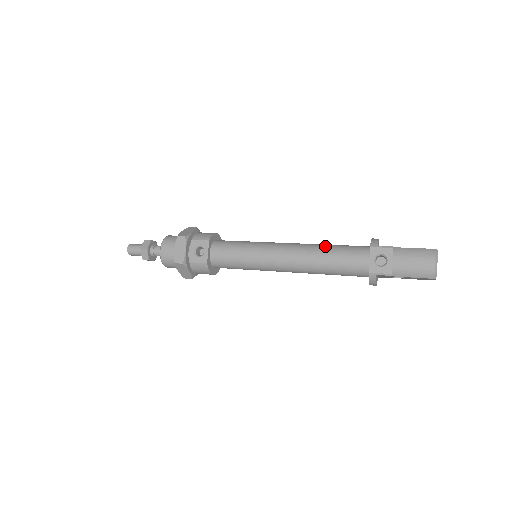
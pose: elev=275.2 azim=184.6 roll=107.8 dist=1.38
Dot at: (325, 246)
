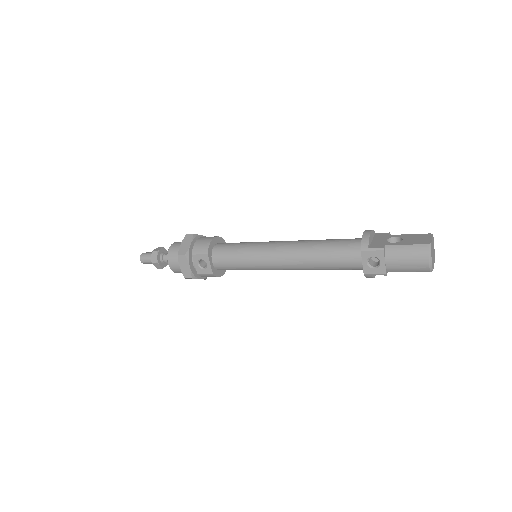
Dot at: (318, 247)
